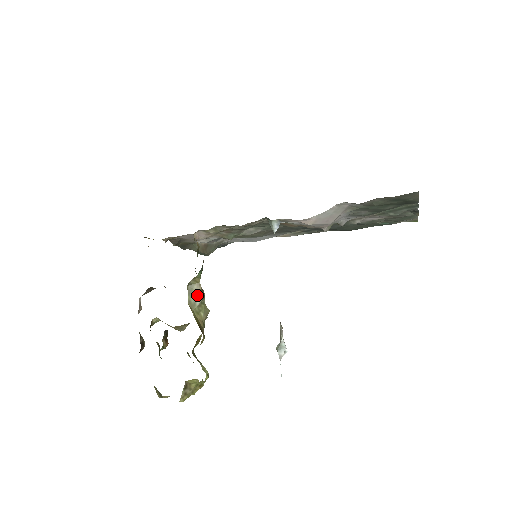
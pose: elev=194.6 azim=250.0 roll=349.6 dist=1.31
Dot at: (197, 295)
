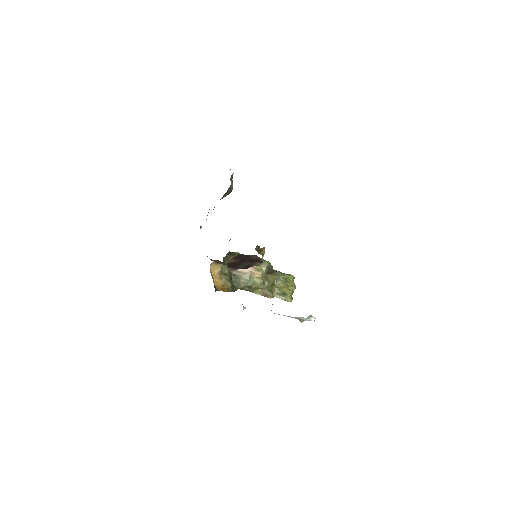
Dot at: (247, 289)
